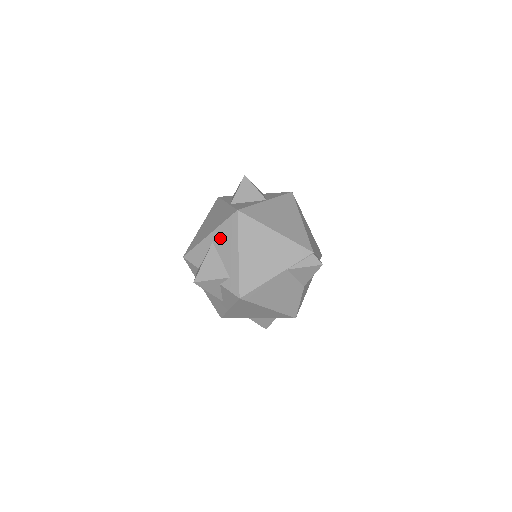
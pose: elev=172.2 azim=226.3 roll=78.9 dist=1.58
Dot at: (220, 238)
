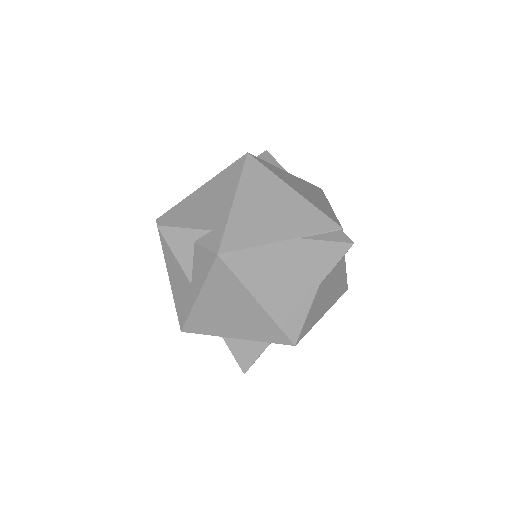
Dot at: (214, 187)
